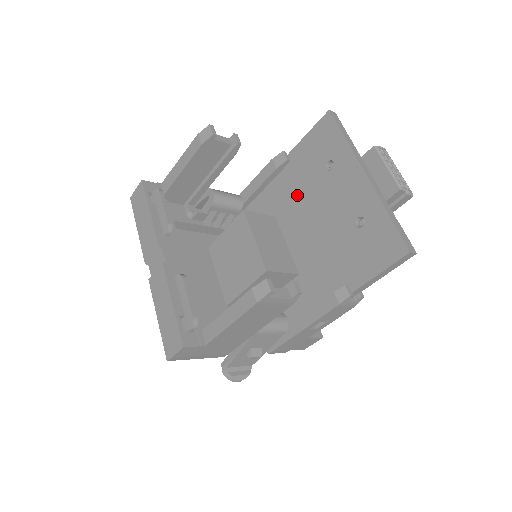
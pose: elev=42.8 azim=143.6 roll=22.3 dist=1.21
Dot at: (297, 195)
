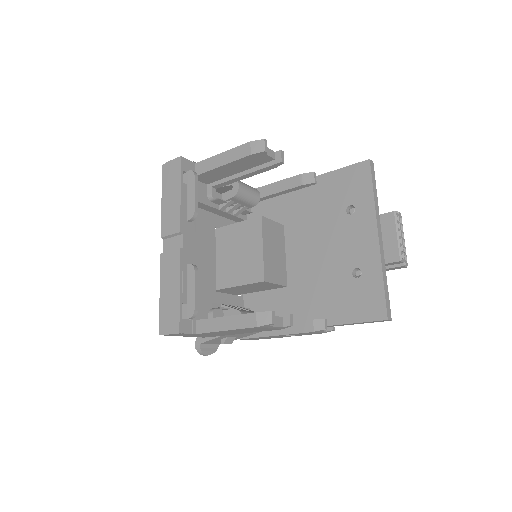
Dot at: (311, 218)
